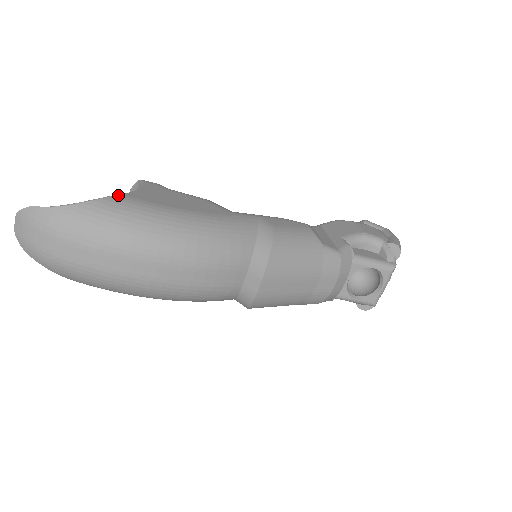
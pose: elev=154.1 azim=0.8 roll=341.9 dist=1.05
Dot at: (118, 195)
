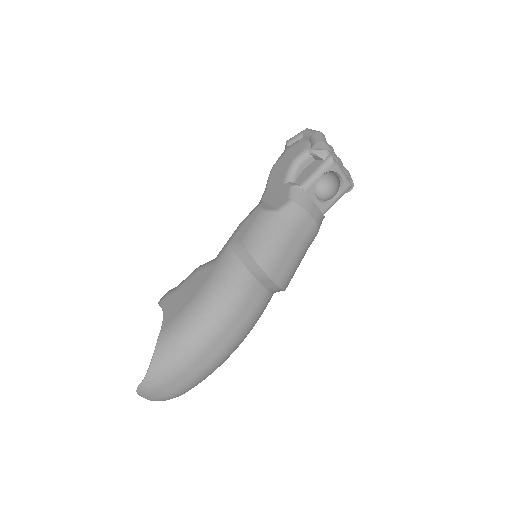
Dot at: (159, 335)
